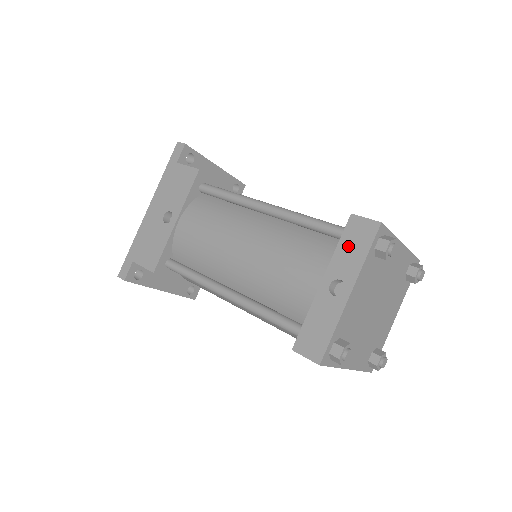
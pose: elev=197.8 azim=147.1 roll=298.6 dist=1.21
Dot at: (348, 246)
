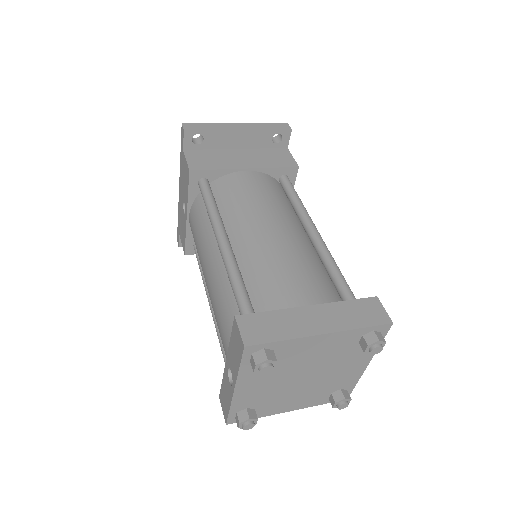
Dot at: (233, 346)
